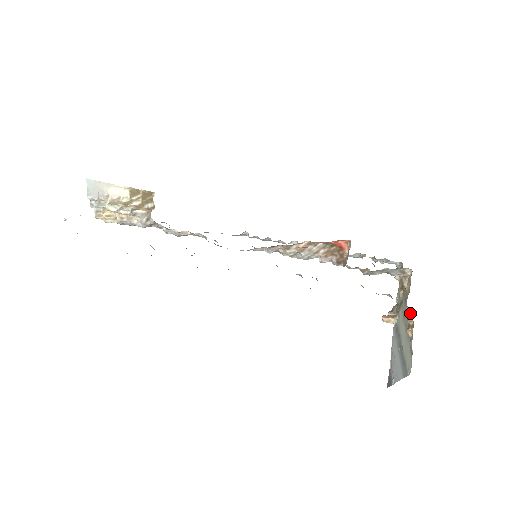
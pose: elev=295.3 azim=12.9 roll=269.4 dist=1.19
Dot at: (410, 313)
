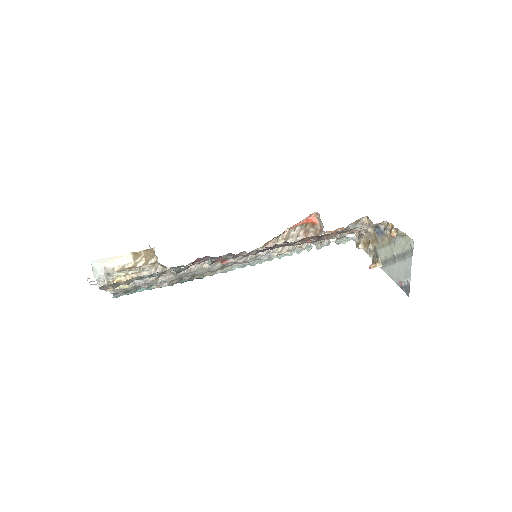
Dot at: (385, 227)
